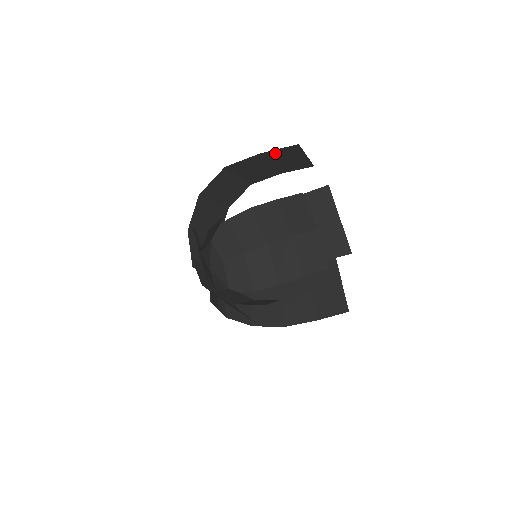
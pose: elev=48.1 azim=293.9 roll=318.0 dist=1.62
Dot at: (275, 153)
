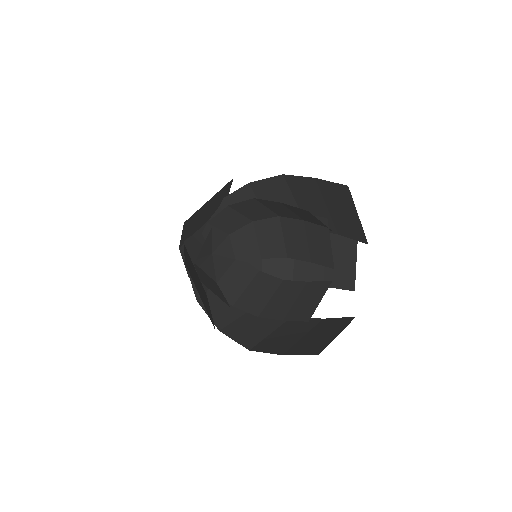
Dot at: occluded
